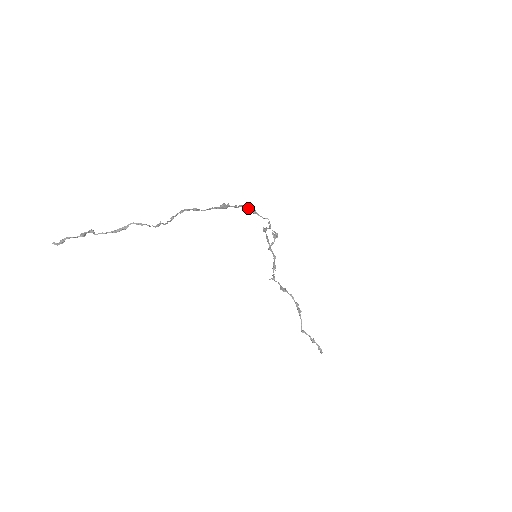
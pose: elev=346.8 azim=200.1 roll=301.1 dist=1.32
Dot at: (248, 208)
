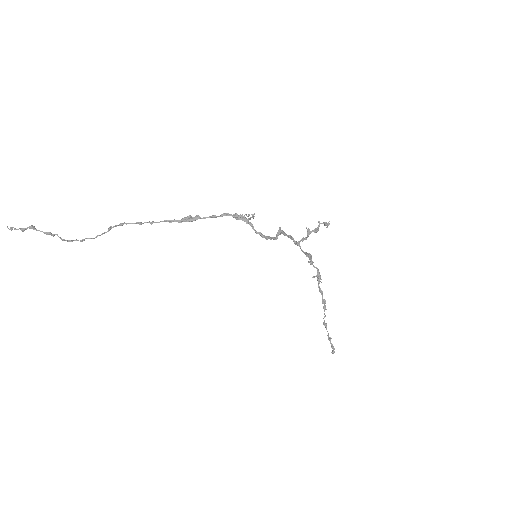
Dot at: (239, 216)
